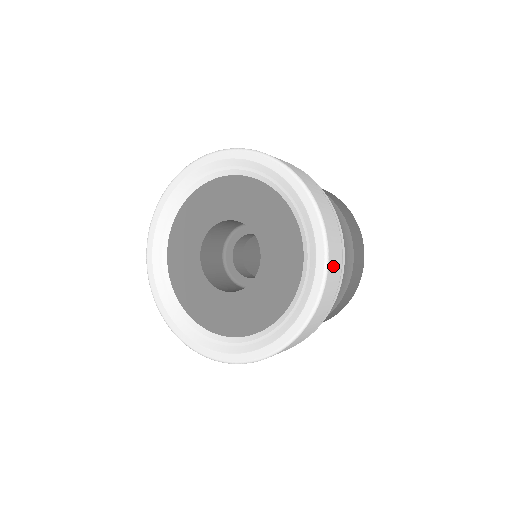
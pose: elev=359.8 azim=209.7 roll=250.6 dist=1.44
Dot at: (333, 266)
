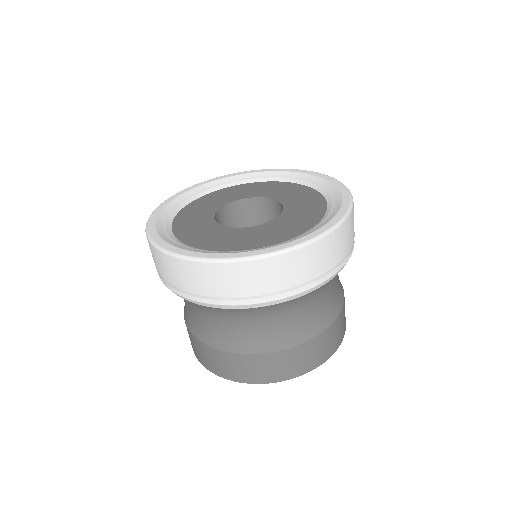
Dot at: occluded
